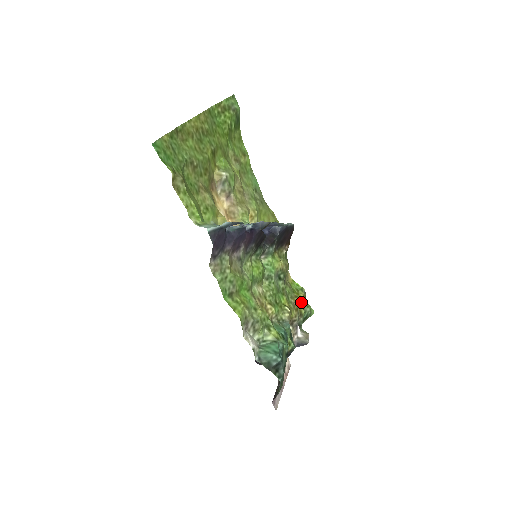
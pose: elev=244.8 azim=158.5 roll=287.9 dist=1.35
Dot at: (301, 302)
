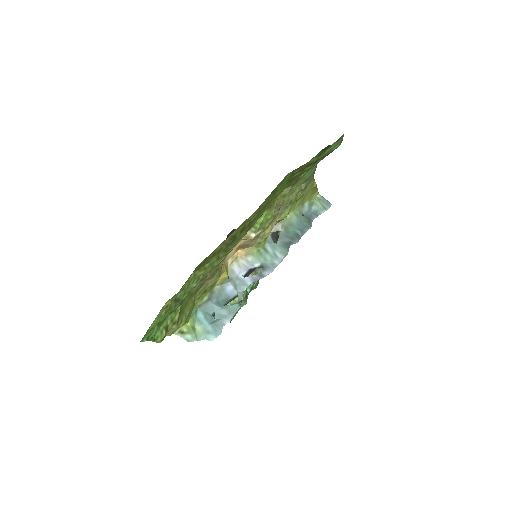
Dot at: occluded
